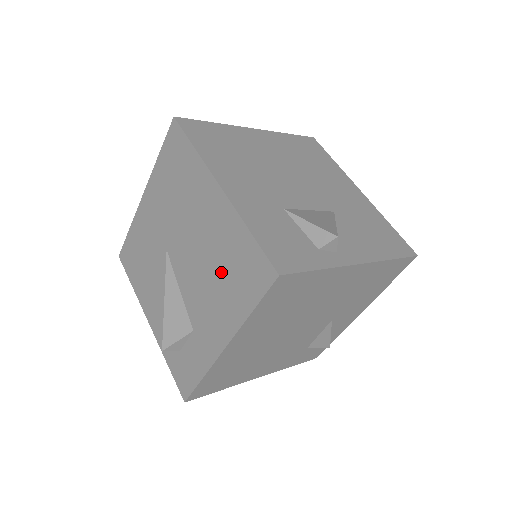
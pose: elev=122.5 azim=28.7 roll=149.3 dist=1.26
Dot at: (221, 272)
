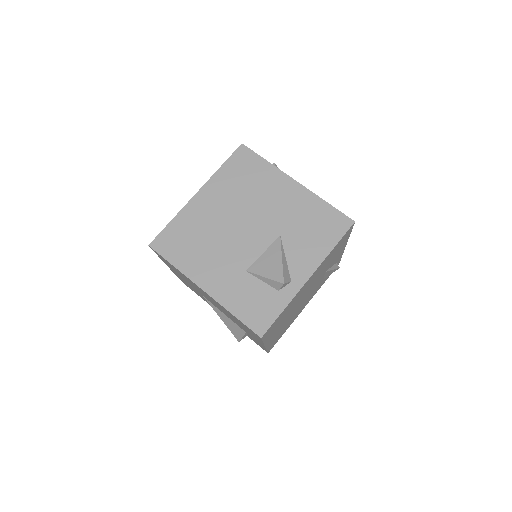
Dot at: occluded
